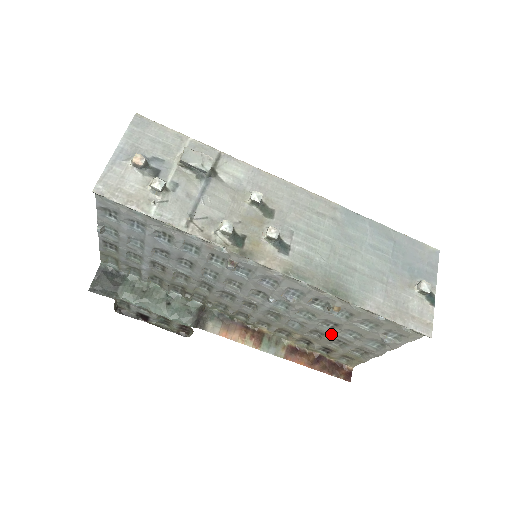
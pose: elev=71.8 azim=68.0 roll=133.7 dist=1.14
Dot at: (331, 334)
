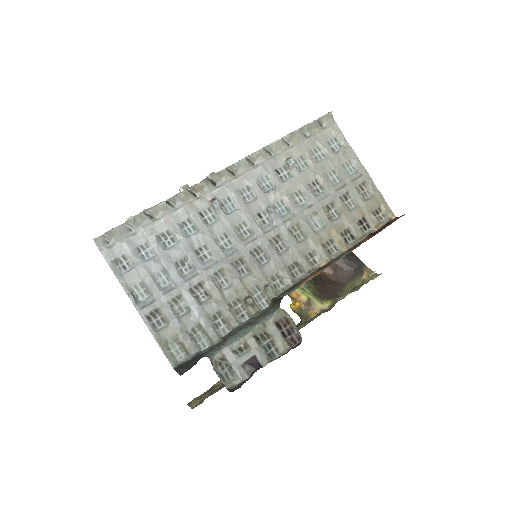
Dot at: (331, 195)
